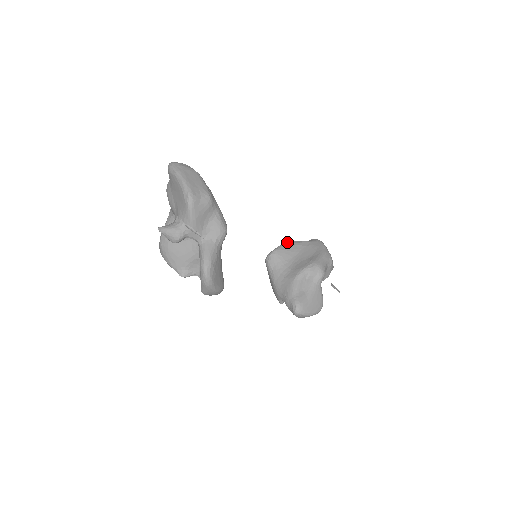
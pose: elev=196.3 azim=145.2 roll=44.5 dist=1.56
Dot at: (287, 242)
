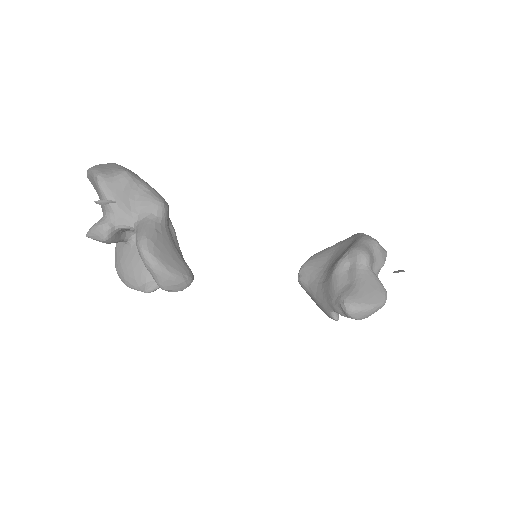
Dot at: occluded
